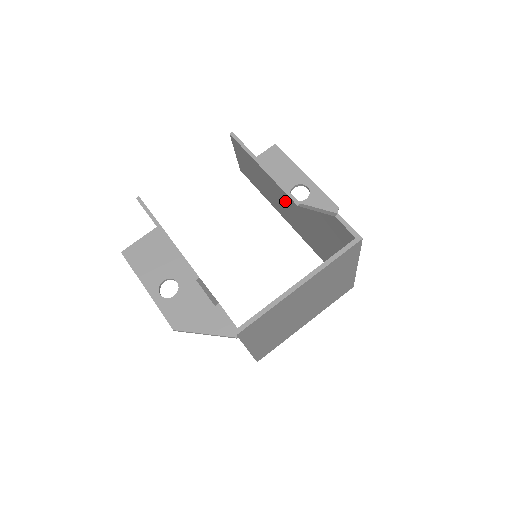
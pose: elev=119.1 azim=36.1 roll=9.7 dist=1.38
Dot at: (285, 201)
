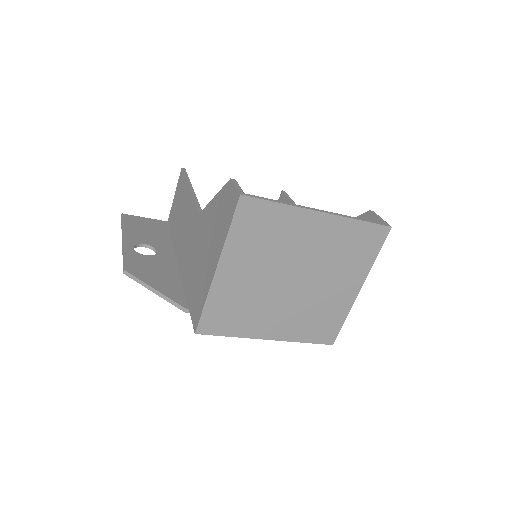
Dot at: occluded
